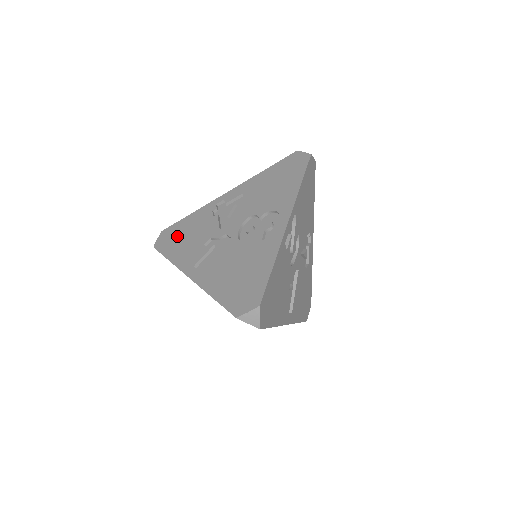
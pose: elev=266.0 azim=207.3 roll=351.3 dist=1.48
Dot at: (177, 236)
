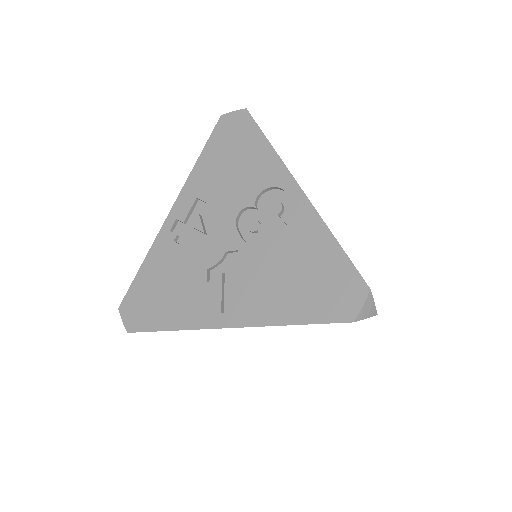
Dot at: (152, 298)
